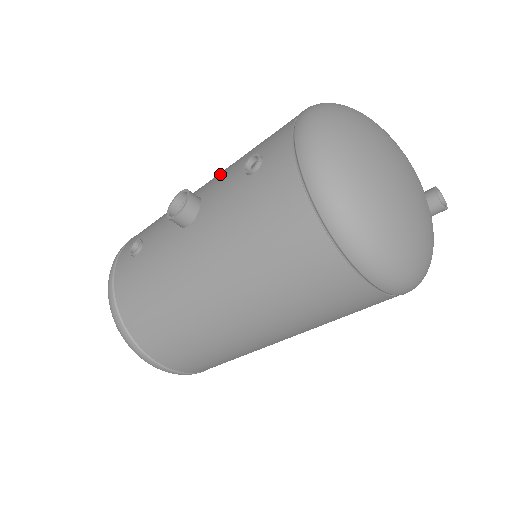
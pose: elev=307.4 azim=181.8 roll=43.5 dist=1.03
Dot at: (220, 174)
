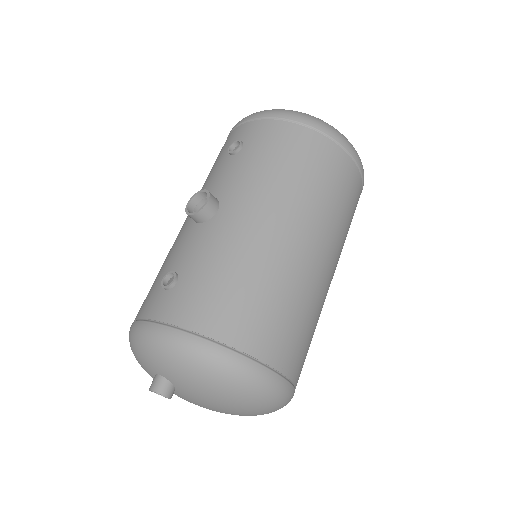
Dot at: occluded
